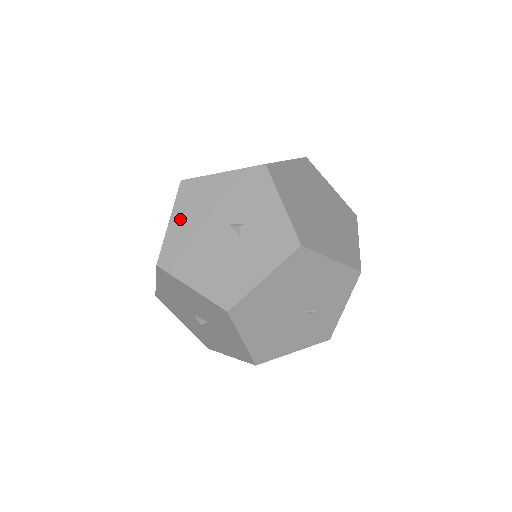
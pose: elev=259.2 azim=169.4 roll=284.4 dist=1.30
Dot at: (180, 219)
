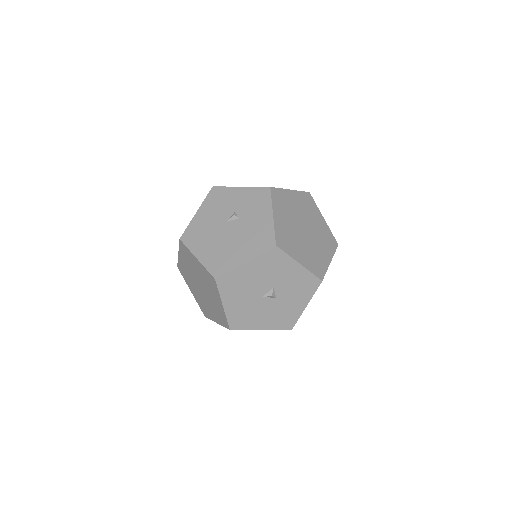
Dot at: (201, 250)
